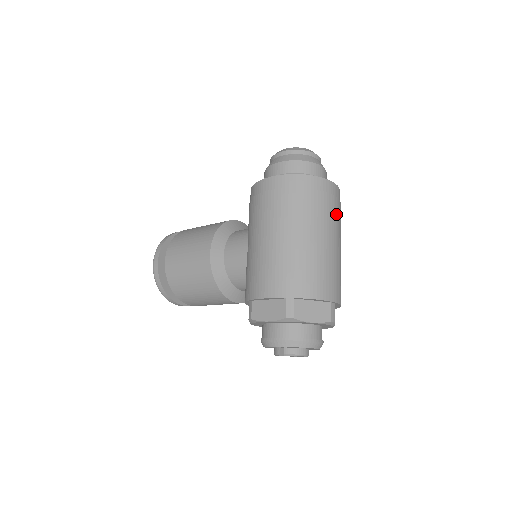
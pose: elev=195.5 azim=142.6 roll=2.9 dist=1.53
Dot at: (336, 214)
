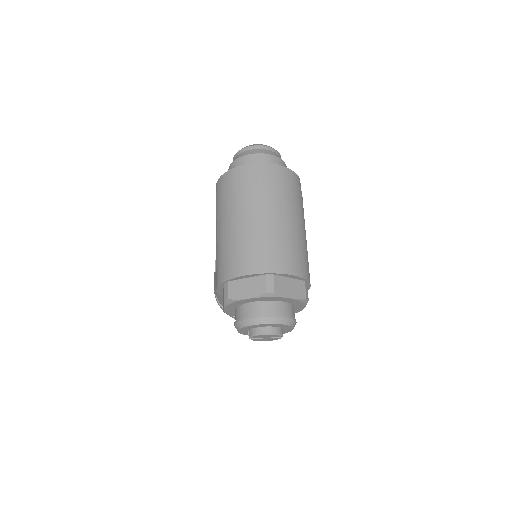
Dot at: (267, 190)
